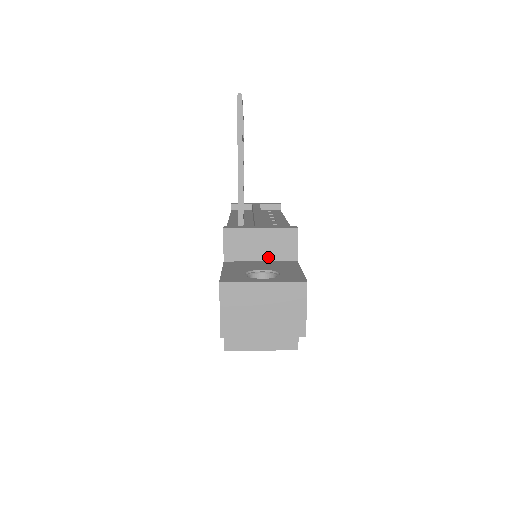
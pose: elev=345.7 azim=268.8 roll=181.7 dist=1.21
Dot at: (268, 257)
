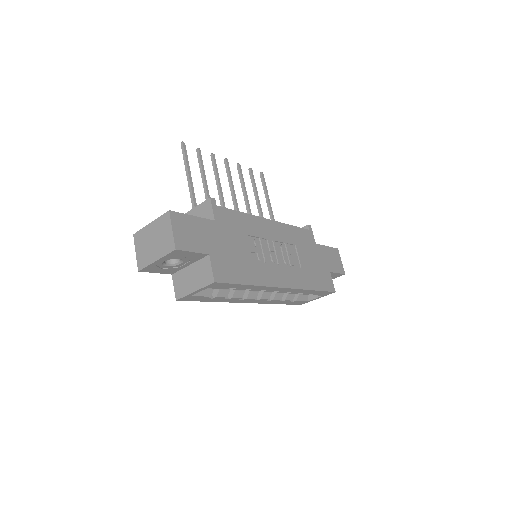
Dot at: occluded
